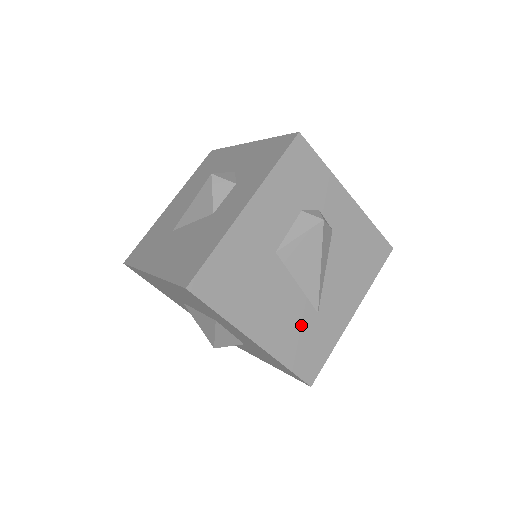
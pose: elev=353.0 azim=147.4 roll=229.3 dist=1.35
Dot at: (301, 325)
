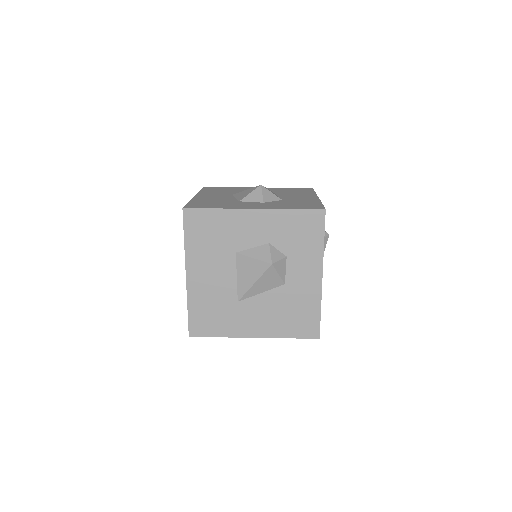
Dot at: occluded
